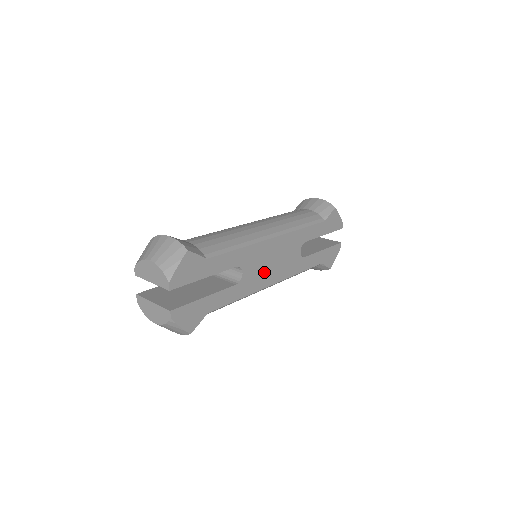
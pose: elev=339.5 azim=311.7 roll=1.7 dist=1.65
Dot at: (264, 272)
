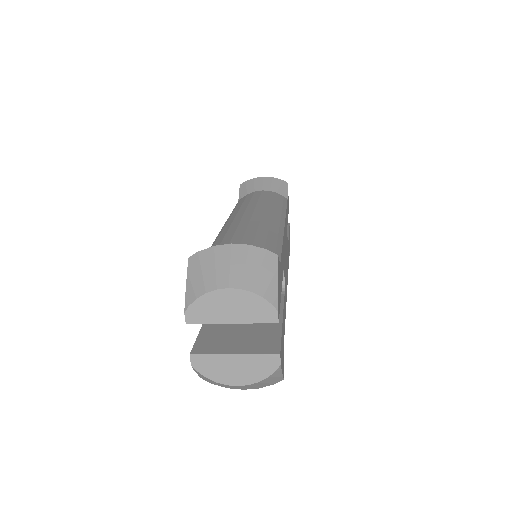
Dot at: occluded
